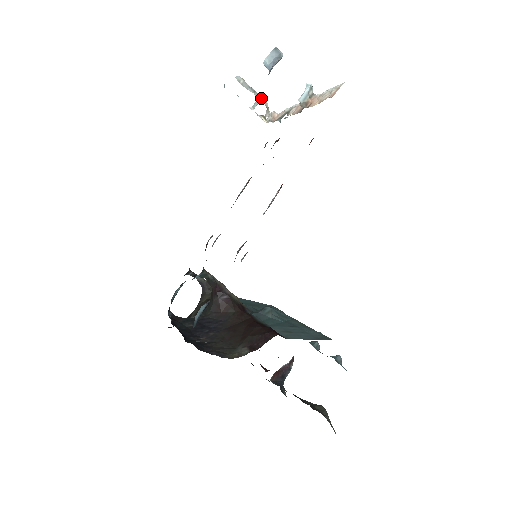
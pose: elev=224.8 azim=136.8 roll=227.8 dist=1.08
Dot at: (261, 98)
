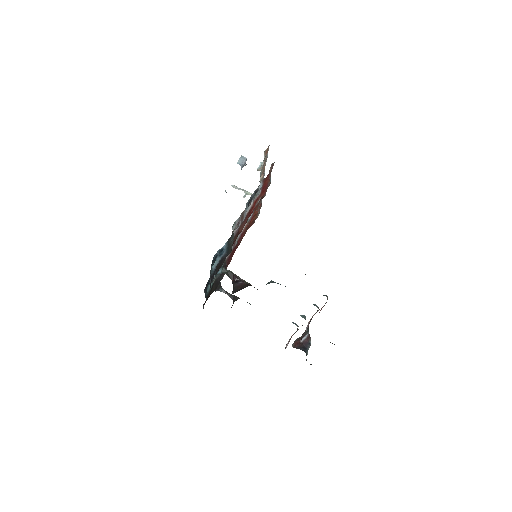
Dot at: (248, 192)
